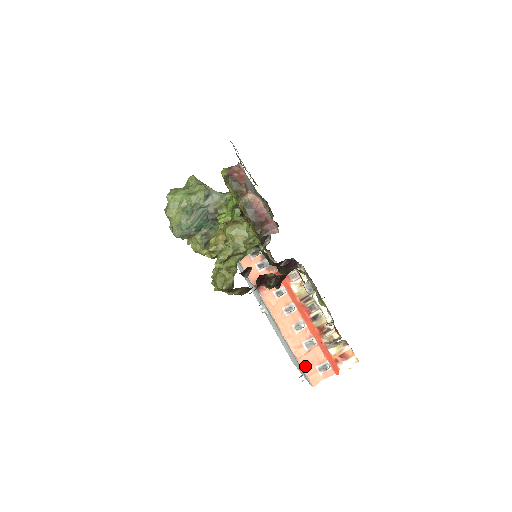
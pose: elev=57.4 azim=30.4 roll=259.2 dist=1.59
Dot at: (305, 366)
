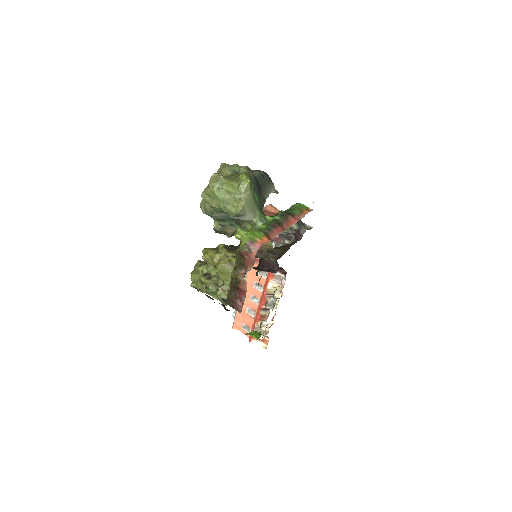
Dot at: (238, 317)
